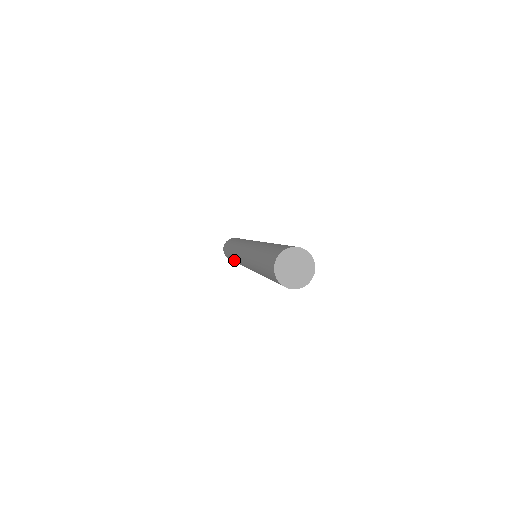
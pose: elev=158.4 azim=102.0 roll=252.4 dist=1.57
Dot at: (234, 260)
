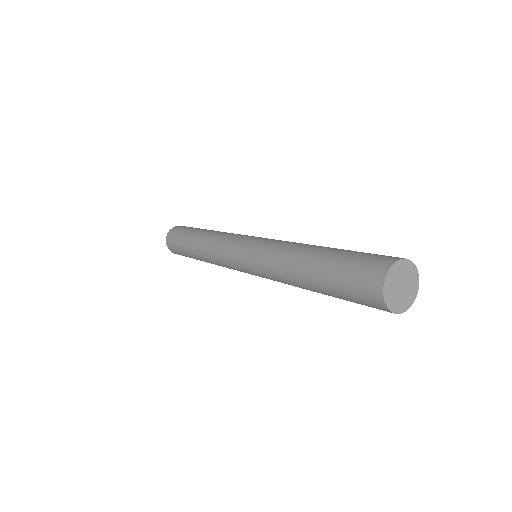
Dot at: (207, 261)
